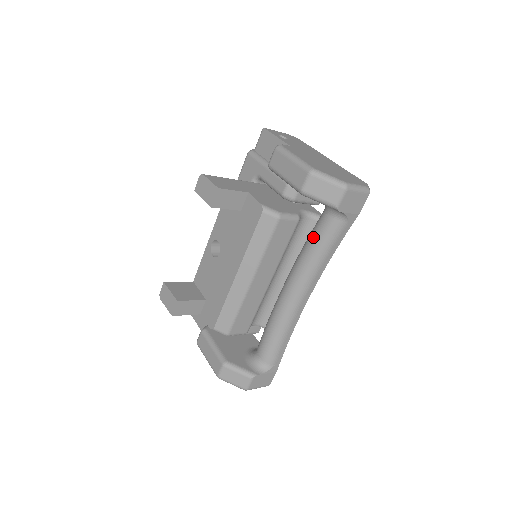
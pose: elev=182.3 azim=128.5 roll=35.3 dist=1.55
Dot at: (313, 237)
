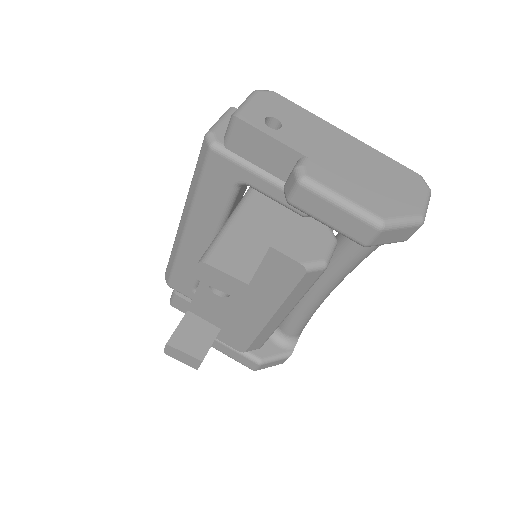
Dot at: (354, 249)
